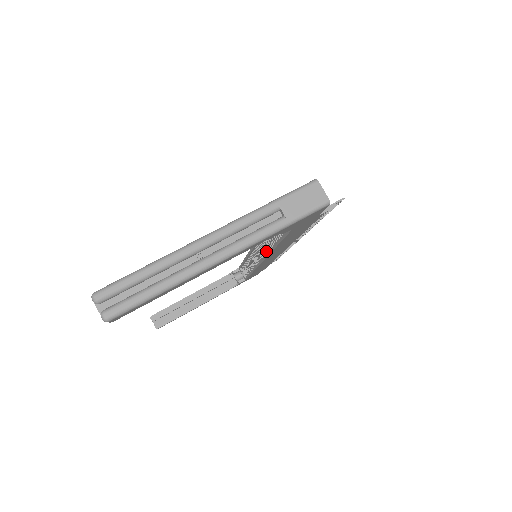
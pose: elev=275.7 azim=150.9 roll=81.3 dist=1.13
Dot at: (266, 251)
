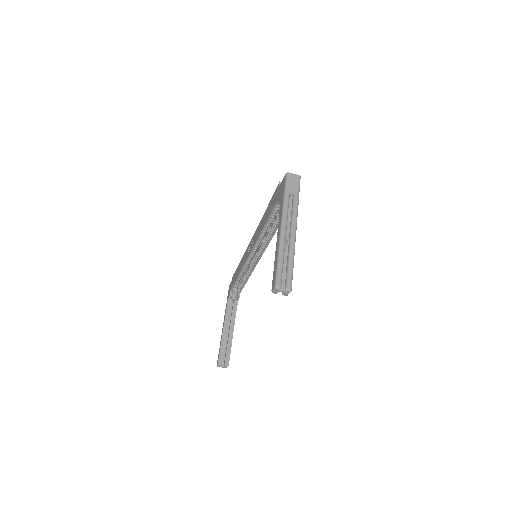
Dot at: (264, 244)
